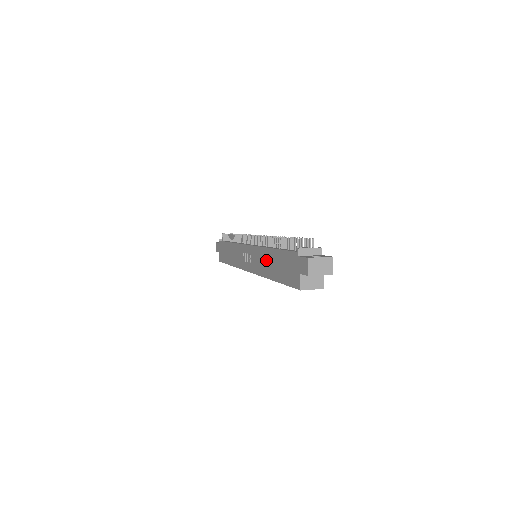
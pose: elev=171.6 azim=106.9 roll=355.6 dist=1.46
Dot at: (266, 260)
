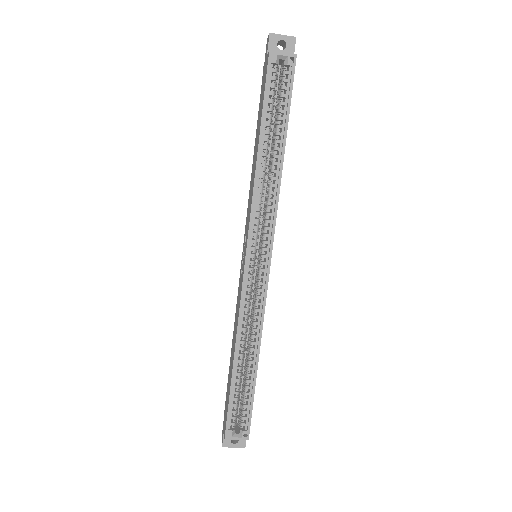
Dot at: (253, 169)
